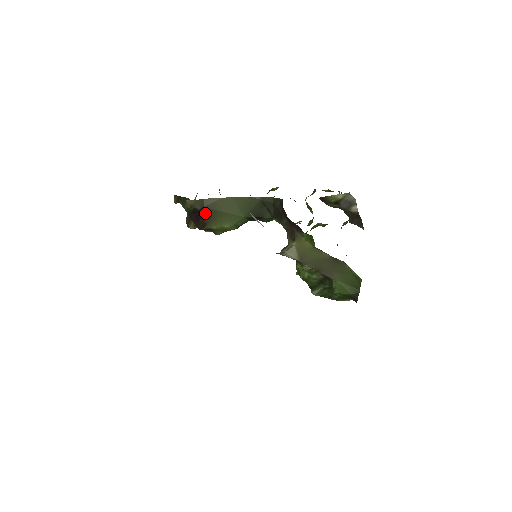
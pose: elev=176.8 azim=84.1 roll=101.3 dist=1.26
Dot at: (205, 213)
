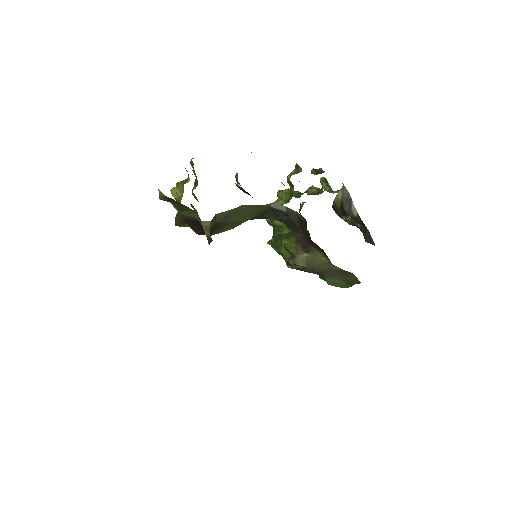
Dot at: (214, 227)
